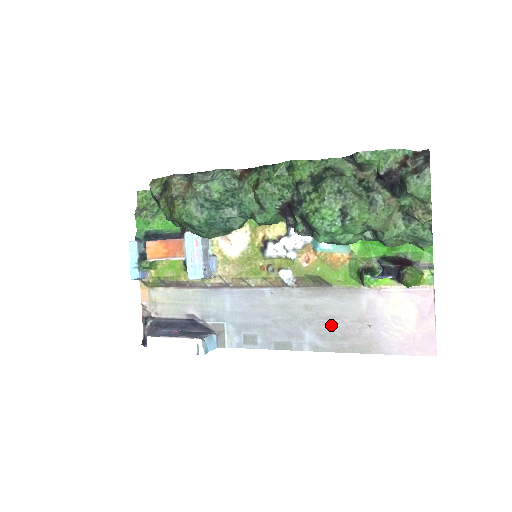
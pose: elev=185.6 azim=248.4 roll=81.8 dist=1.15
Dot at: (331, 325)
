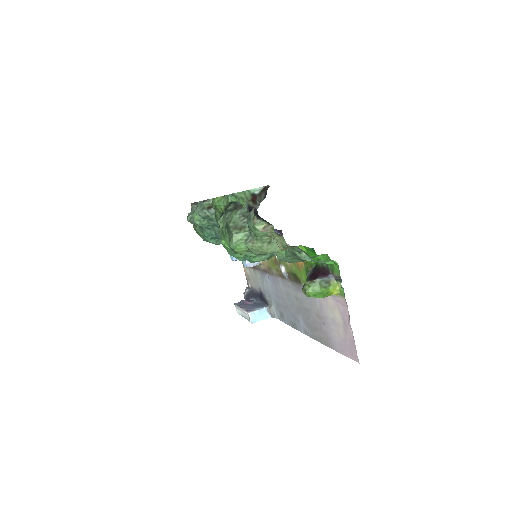
Dot at: (308, 316)
